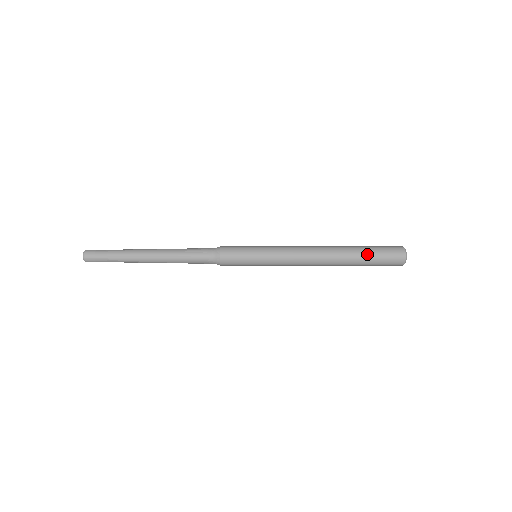
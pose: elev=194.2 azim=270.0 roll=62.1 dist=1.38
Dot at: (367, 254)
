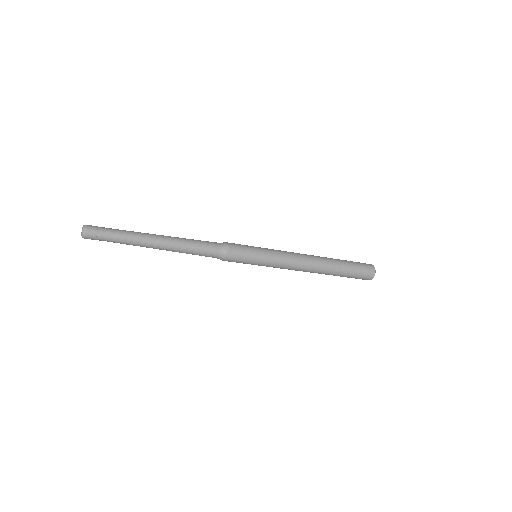
Dot at: (347, 271)
